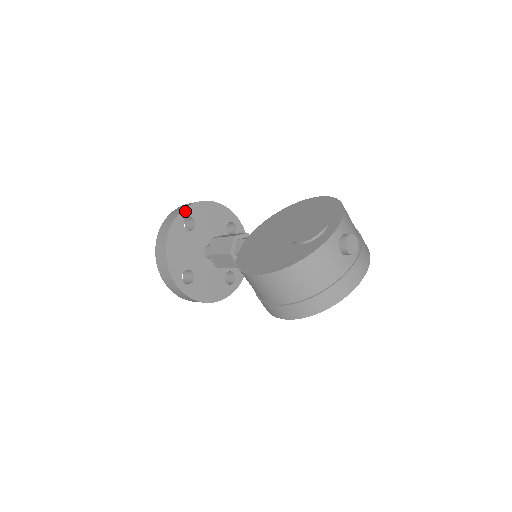
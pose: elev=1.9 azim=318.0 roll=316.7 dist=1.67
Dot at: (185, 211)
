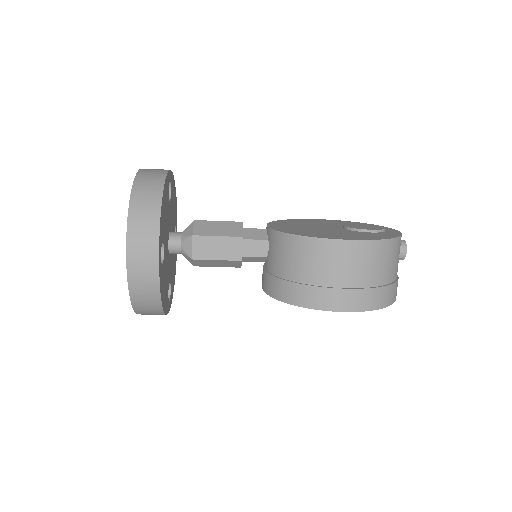
Dot at: (170, 173)
